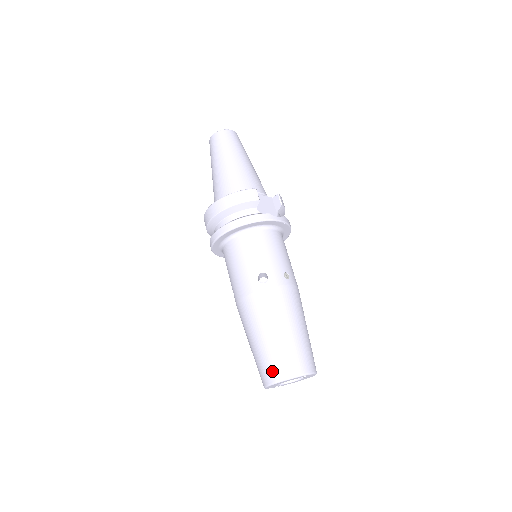
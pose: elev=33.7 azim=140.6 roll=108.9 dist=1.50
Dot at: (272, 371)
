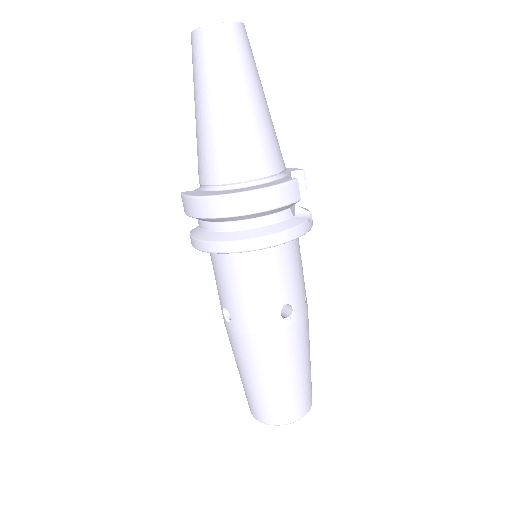
Dot at: (281, 415)
